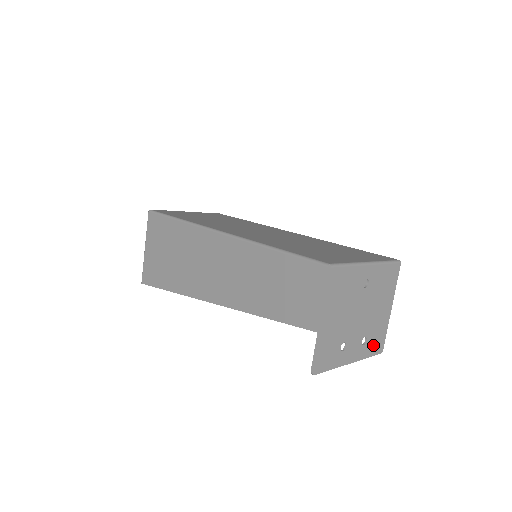
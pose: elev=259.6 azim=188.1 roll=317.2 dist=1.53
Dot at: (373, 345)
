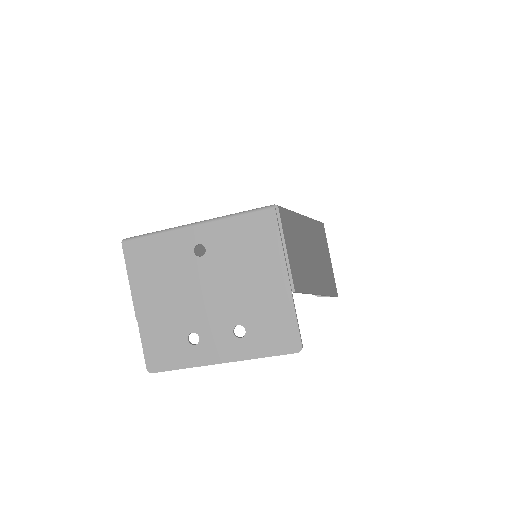
Dot at: (268, 338)
